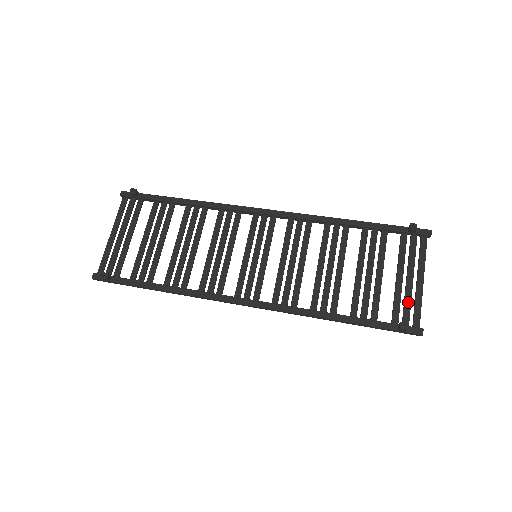
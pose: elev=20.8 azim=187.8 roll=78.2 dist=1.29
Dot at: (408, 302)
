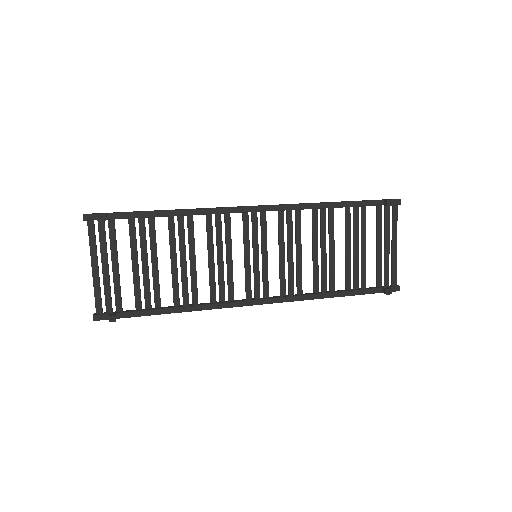
Dot at: (387, 267)
